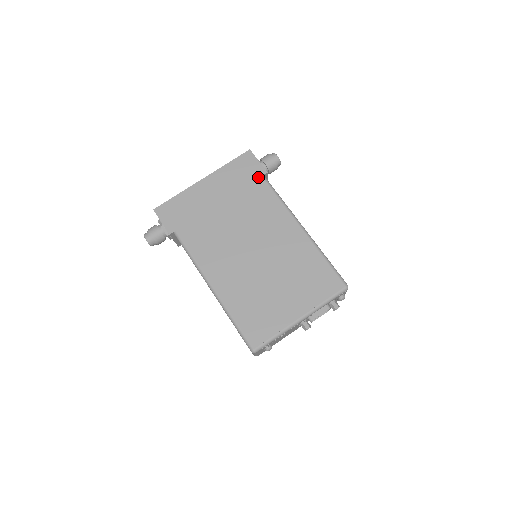
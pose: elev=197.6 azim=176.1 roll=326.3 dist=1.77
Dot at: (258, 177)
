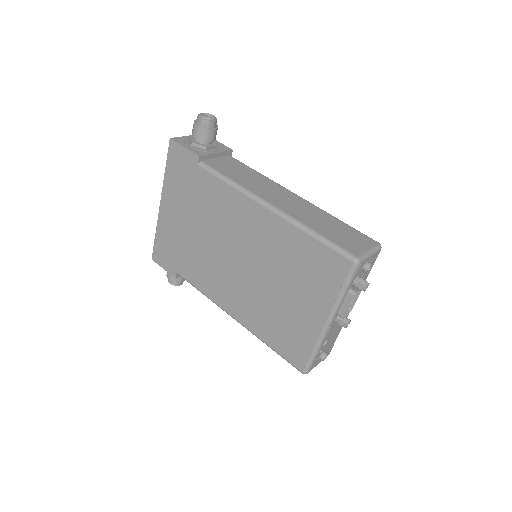
Dot at: (195, 169)
